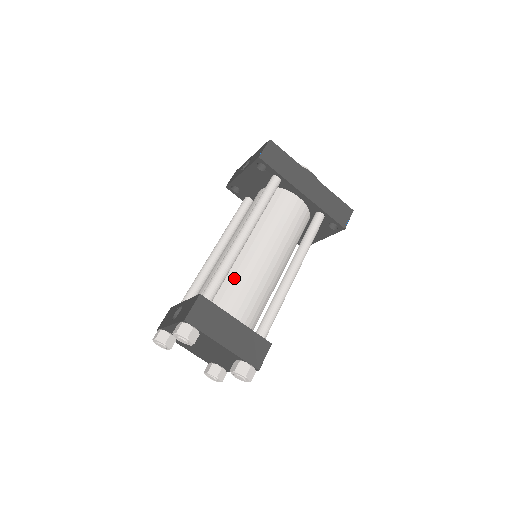
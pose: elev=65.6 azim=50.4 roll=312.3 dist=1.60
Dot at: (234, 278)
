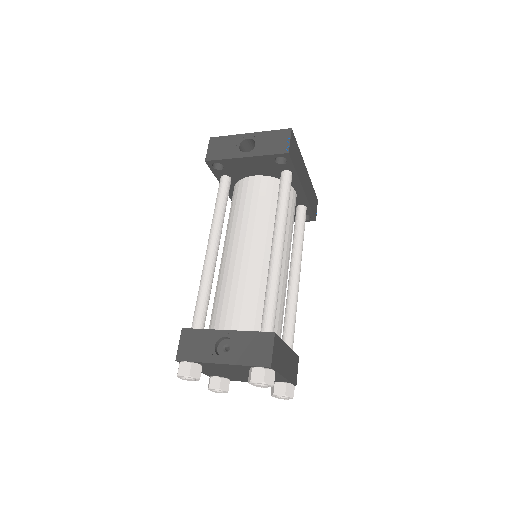
Dot at: occluded
